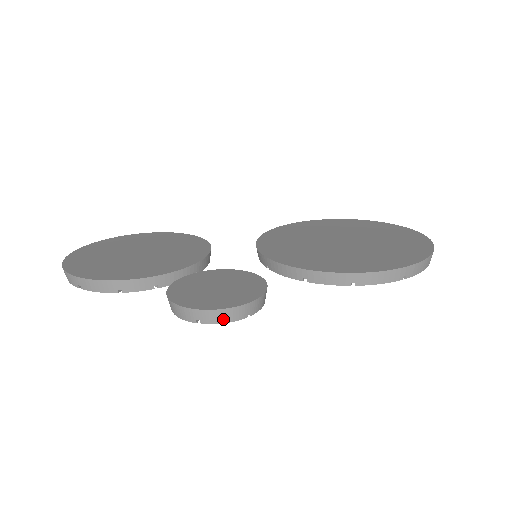
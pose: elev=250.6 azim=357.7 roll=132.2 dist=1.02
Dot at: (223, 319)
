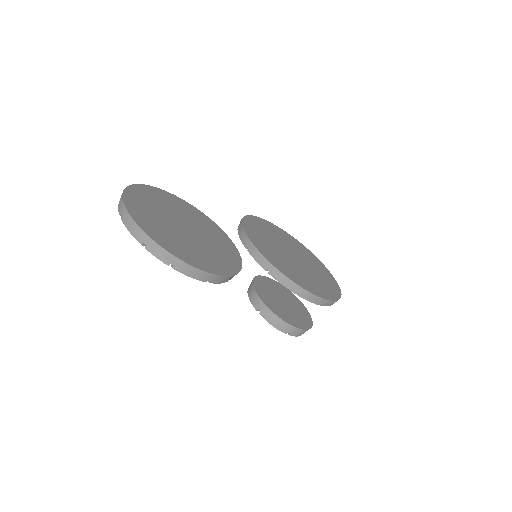
Dot at: (301, 334)
